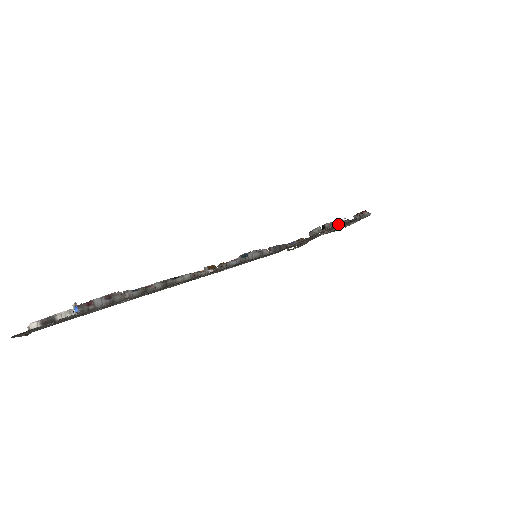
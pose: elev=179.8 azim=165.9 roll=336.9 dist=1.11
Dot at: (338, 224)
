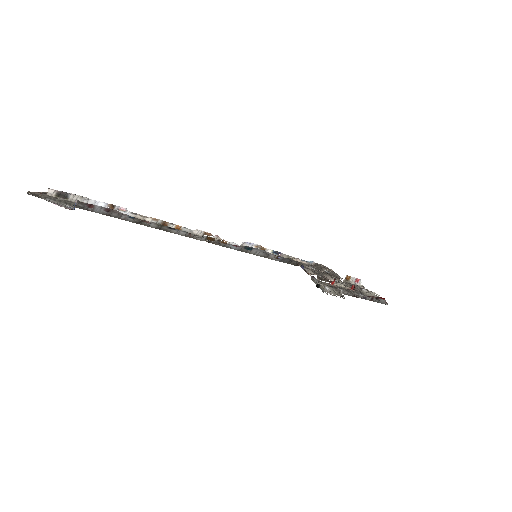
Dot at: (338, 292)
